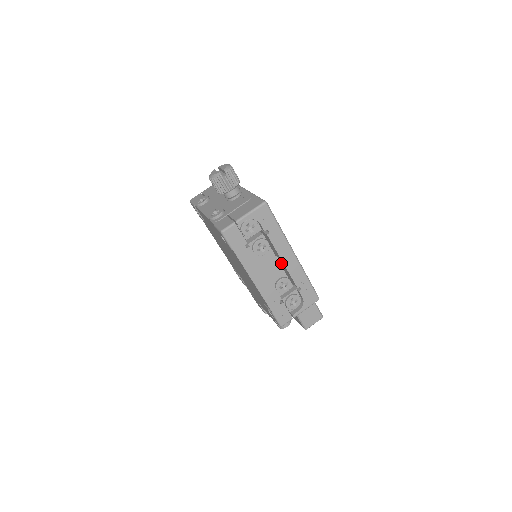
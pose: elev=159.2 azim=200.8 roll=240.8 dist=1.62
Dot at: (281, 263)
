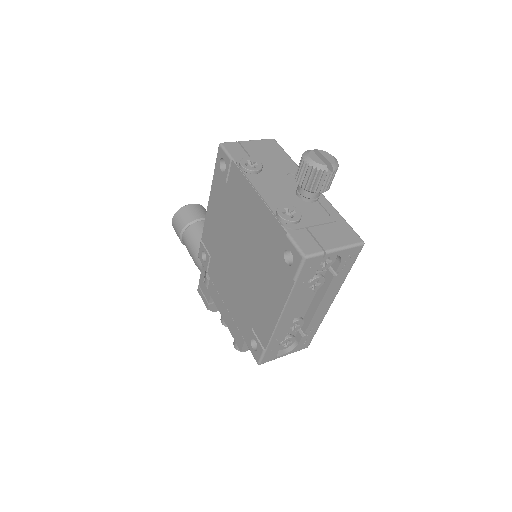
Dot at: (309, 302)
